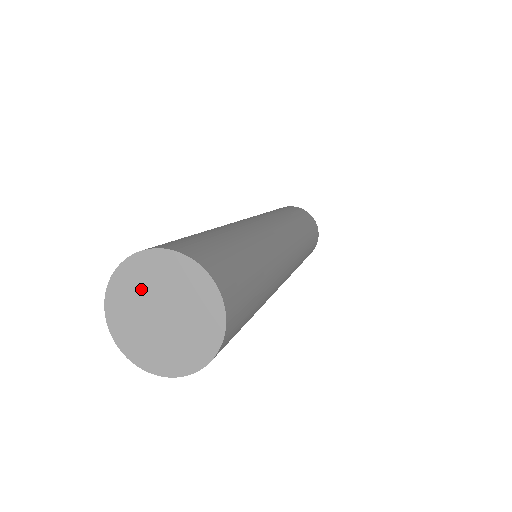
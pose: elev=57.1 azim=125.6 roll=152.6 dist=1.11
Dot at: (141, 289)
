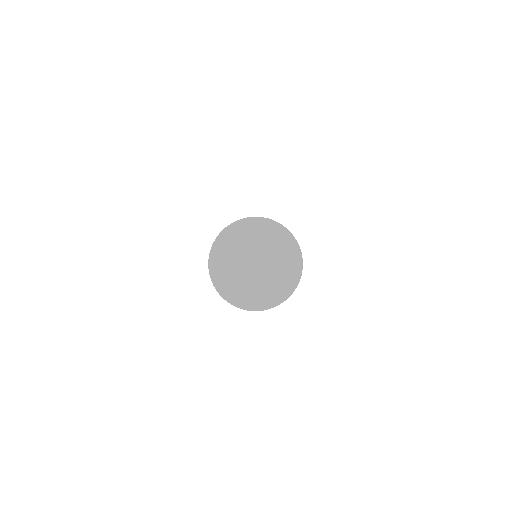
Dot at: (255, 240)
